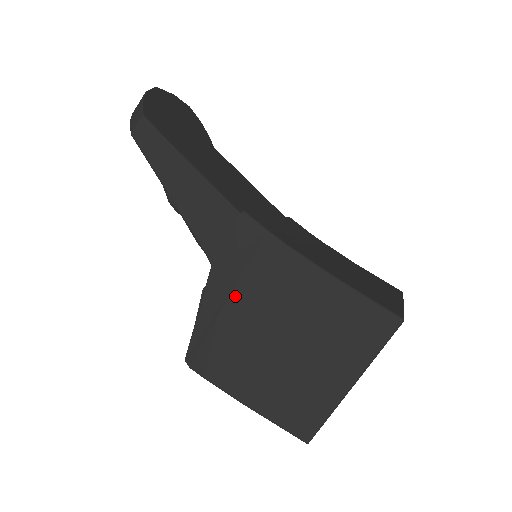
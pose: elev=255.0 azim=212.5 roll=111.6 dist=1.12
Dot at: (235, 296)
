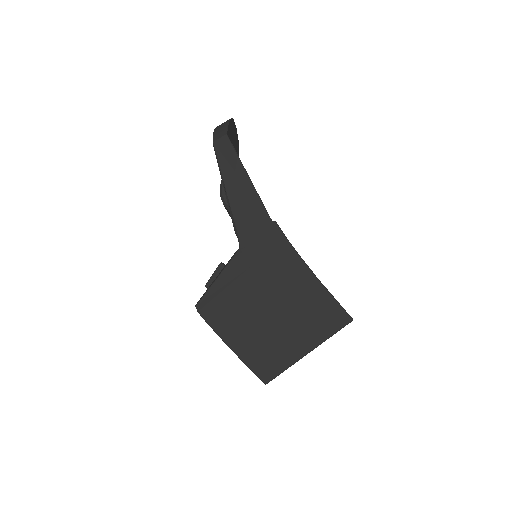
Dot at: (250, 273)
